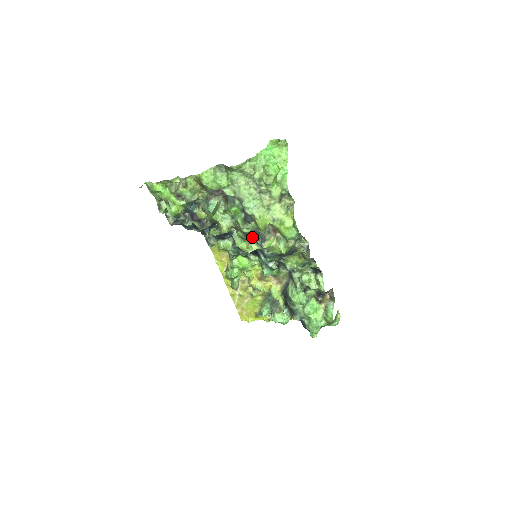
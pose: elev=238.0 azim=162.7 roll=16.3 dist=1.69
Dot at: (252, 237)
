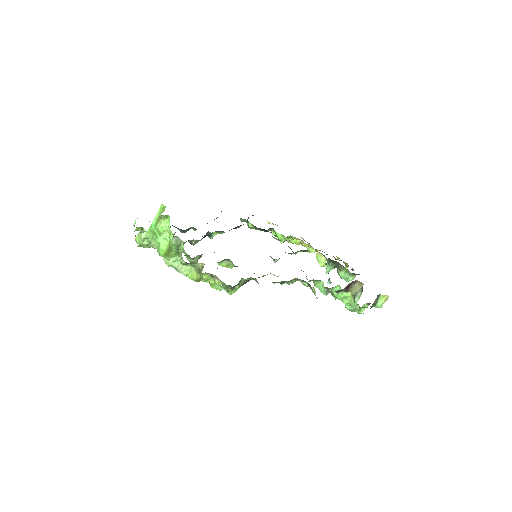
Dot at: occluded
